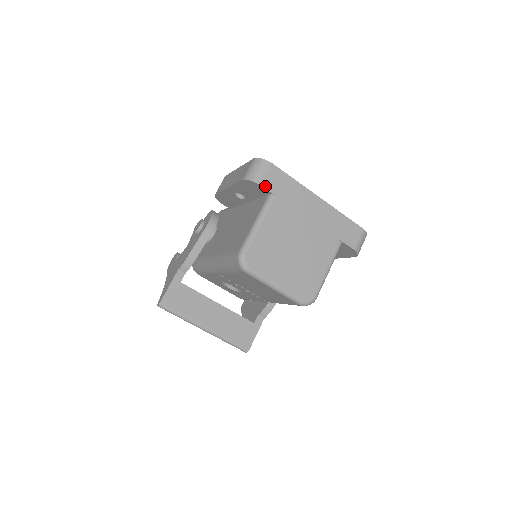
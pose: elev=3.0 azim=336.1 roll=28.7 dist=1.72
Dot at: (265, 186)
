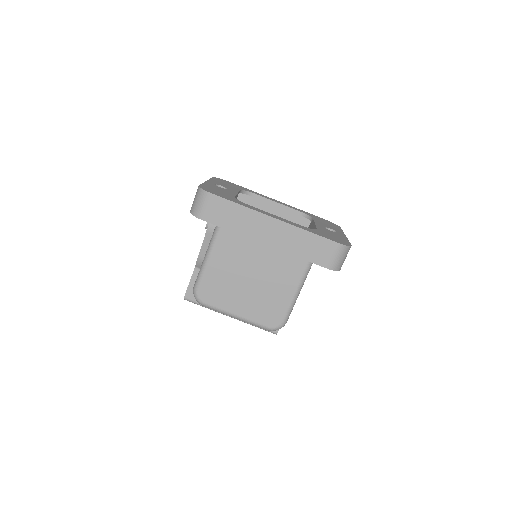
Dot at: (207, 220)
